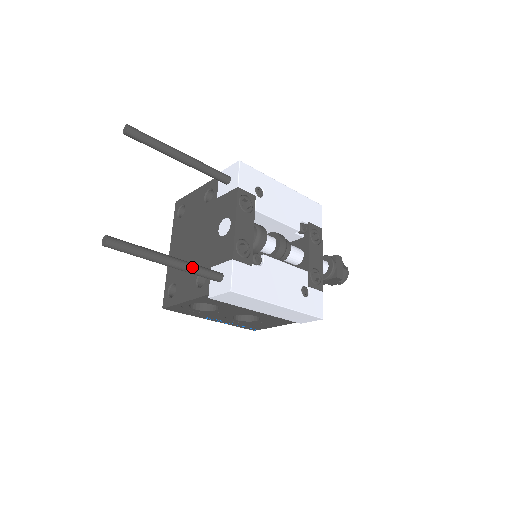
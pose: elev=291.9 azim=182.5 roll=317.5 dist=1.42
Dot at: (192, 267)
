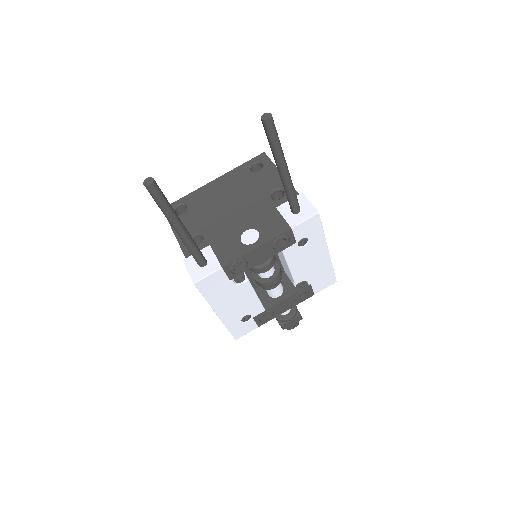
Dot at: (190, 245)
